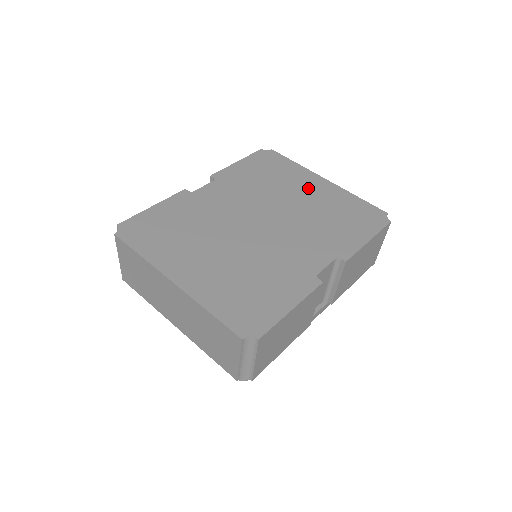
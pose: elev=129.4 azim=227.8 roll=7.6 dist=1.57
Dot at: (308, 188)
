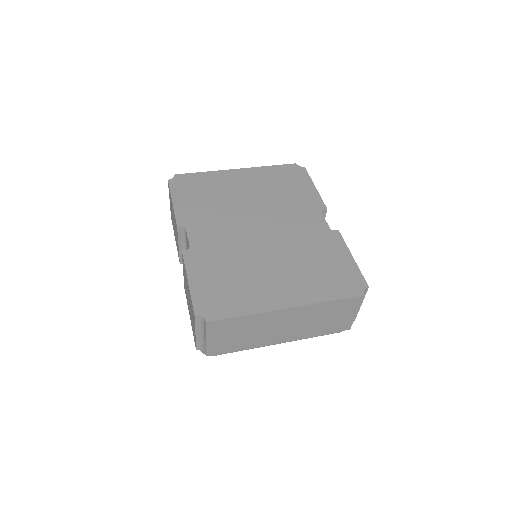
Dot at: (240, 183)
